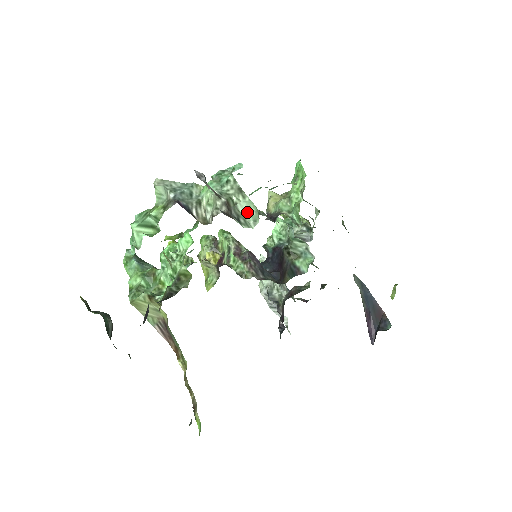
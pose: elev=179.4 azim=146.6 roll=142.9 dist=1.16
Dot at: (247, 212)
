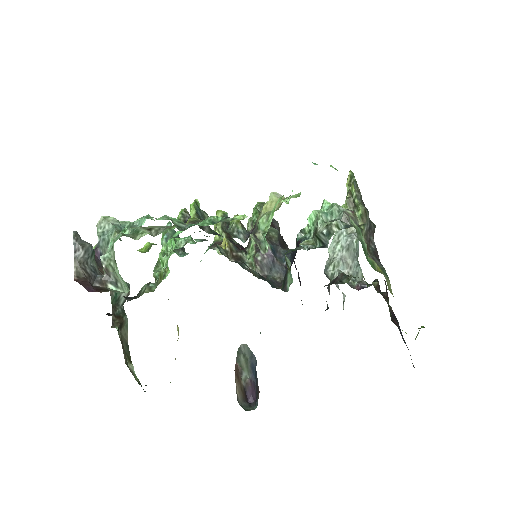
Dot at: (121, 279)
